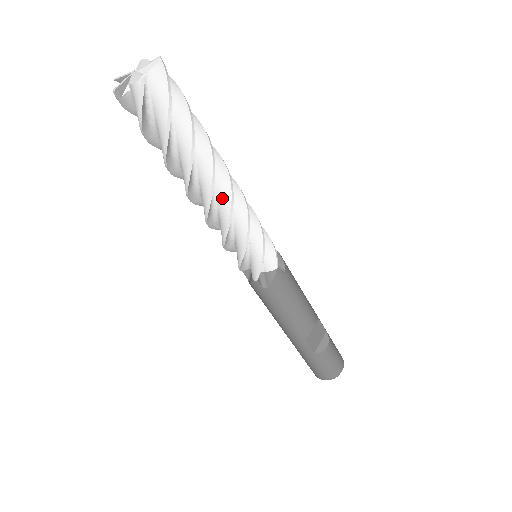
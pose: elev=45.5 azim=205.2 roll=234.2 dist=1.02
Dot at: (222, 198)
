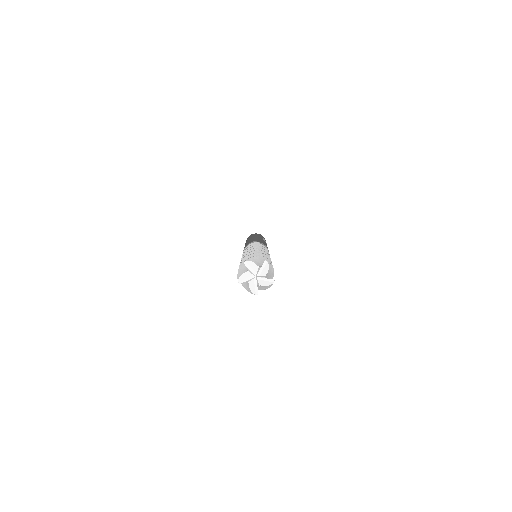
Dot at: occluded
